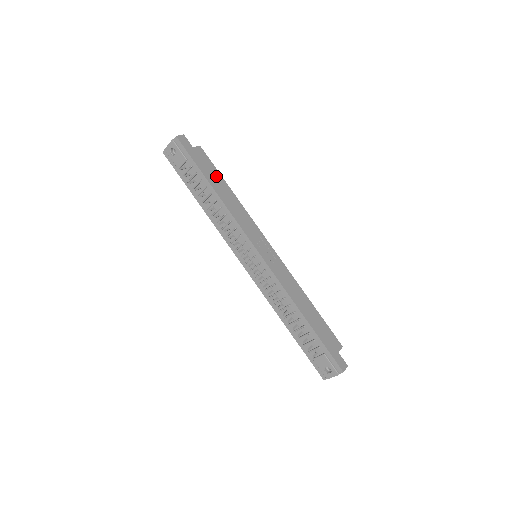
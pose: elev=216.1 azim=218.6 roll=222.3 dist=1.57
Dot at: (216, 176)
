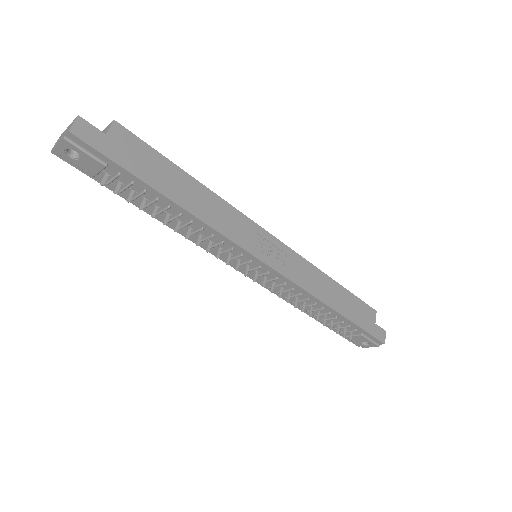
Dot at: (164, 169)
